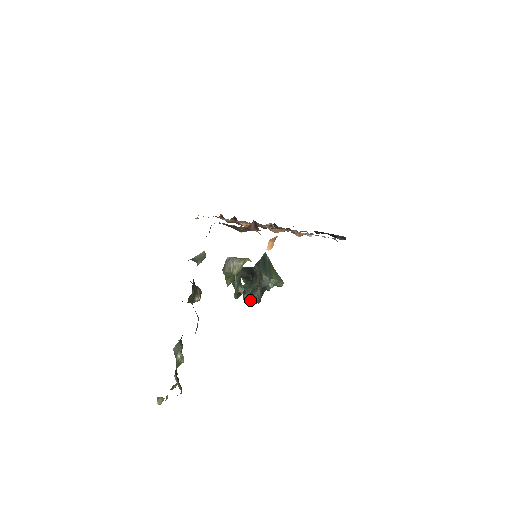
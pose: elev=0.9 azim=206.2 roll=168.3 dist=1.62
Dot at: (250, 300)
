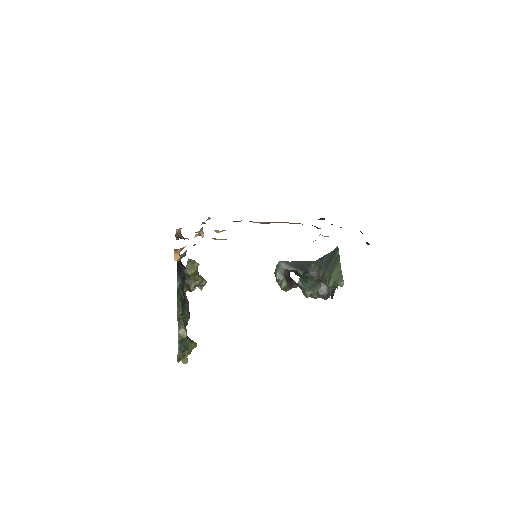
Dot at: (309, 295)
